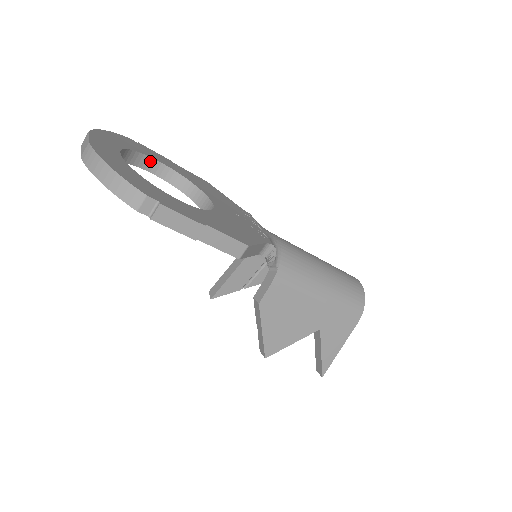
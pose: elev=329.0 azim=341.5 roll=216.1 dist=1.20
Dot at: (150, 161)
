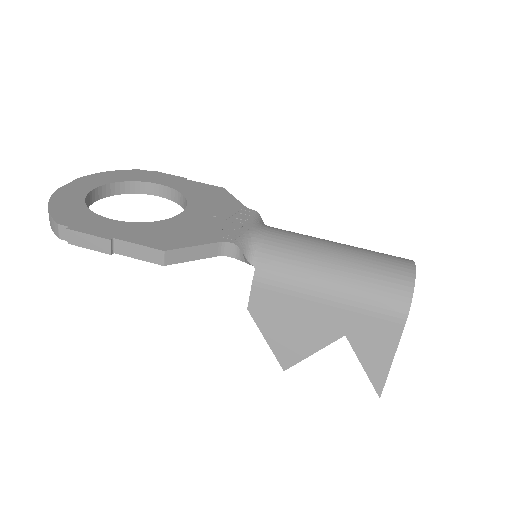
Dot at: (149, 186)
